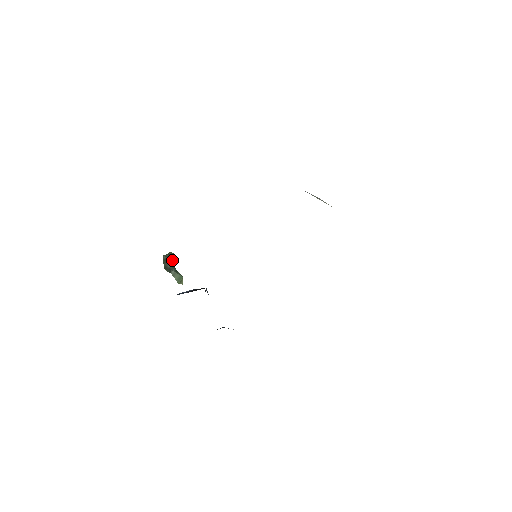
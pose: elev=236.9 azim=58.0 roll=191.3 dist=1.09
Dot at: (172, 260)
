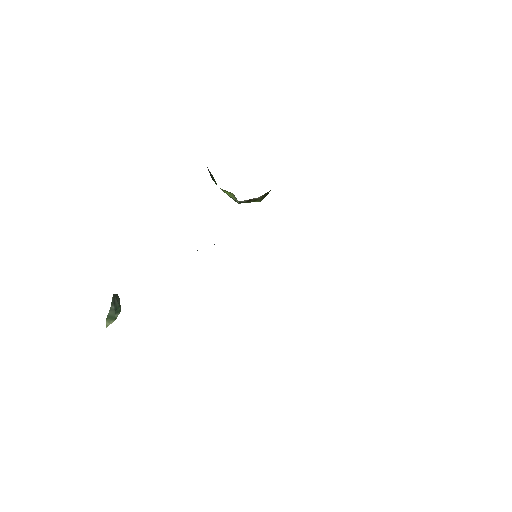
Dot at: (119, 305)
